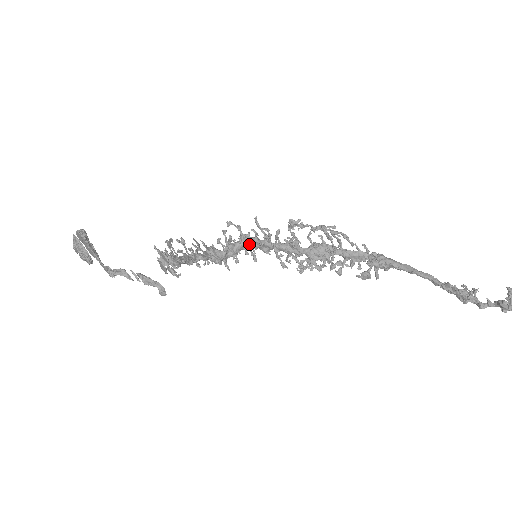
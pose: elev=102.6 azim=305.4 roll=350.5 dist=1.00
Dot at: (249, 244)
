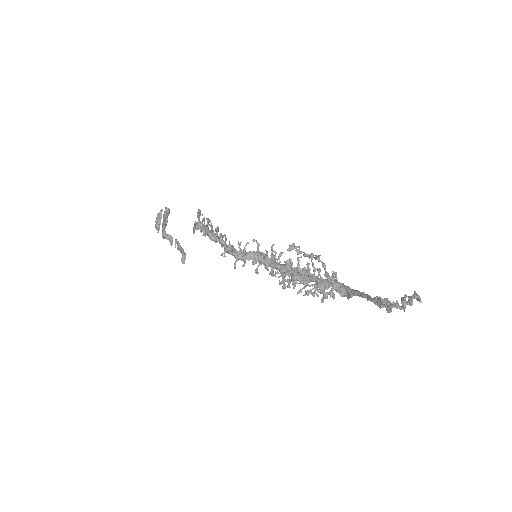
Dot at: (258, 256)
